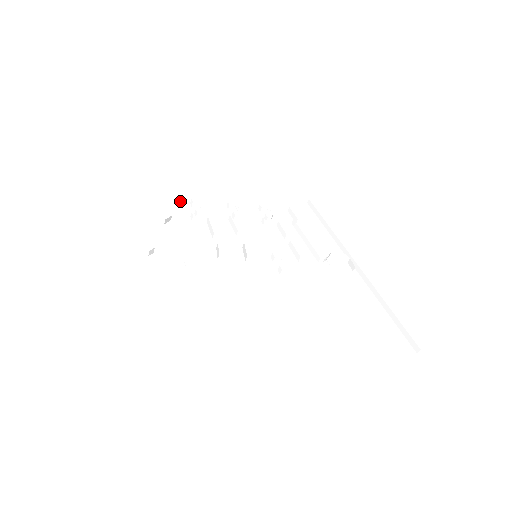
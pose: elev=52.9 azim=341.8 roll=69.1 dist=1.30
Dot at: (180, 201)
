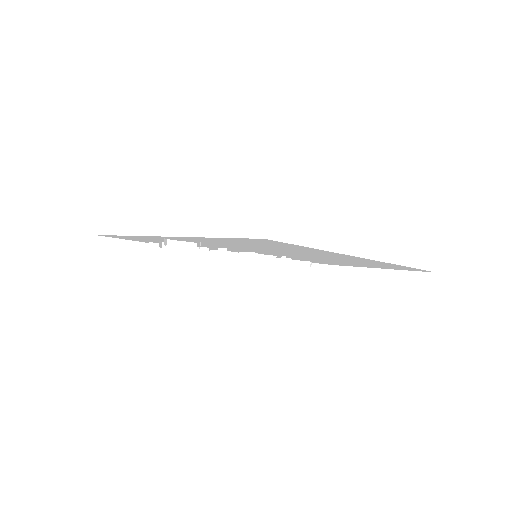
Dot at: (159, 248)
